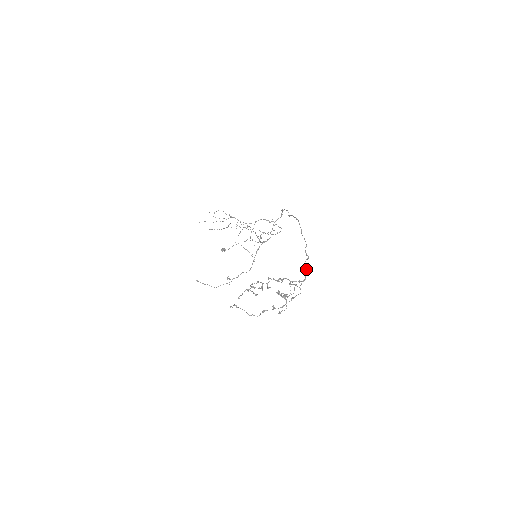
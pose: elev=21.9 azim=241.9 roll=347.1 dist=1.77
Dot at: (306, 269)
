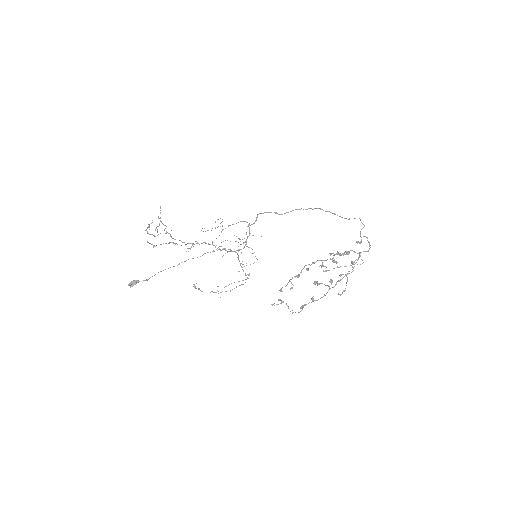
Dot at: occluded
